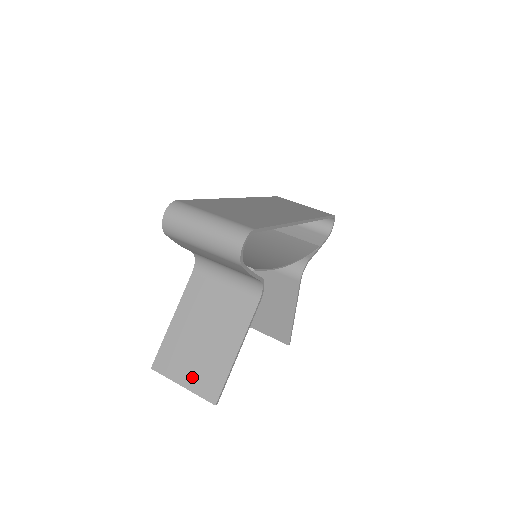
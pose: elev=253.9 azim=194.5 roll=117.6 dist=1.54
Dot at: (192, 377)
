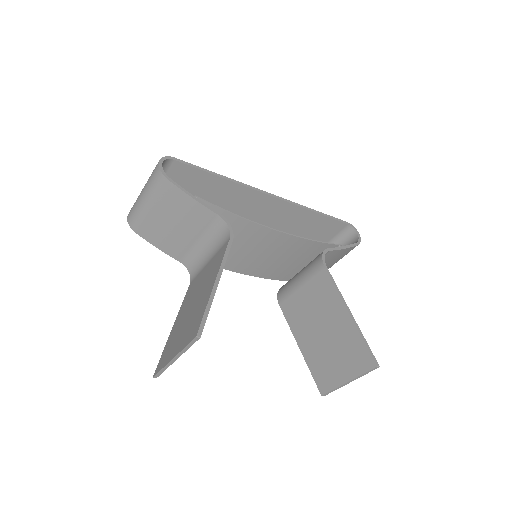
Dot at: (181, 342)
